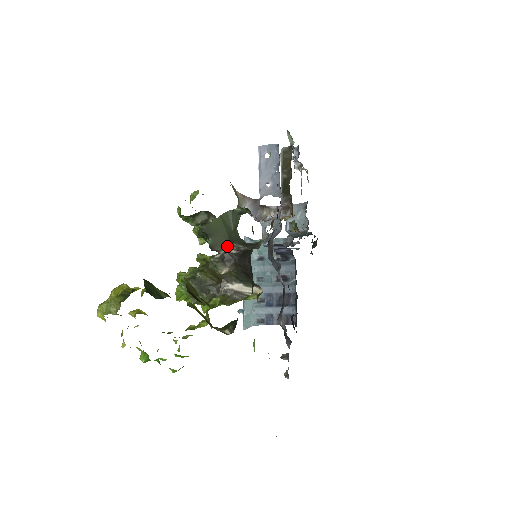
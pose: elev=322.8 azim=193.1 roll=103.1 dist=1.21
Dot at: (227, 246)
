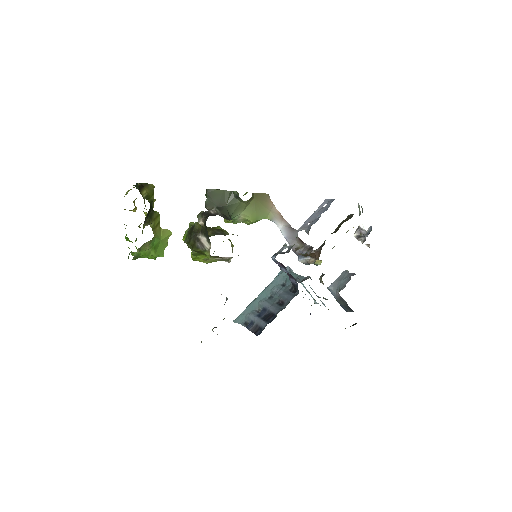
Dot at: (213, 209)
